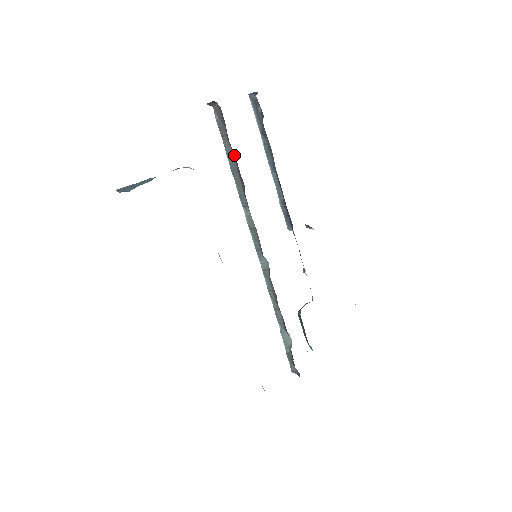
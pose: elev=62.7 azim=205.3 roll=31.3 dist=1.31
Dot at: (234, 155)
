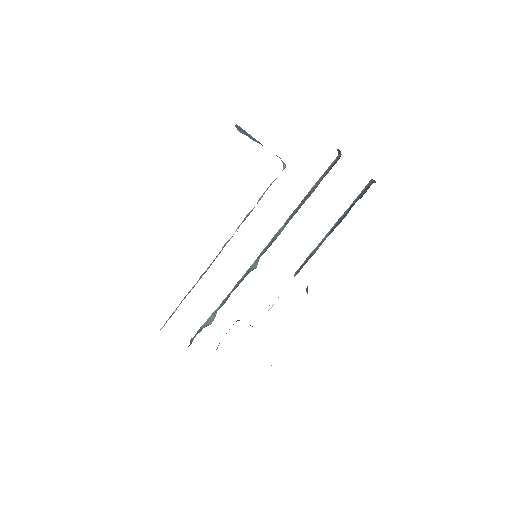
Dot at: occluded
